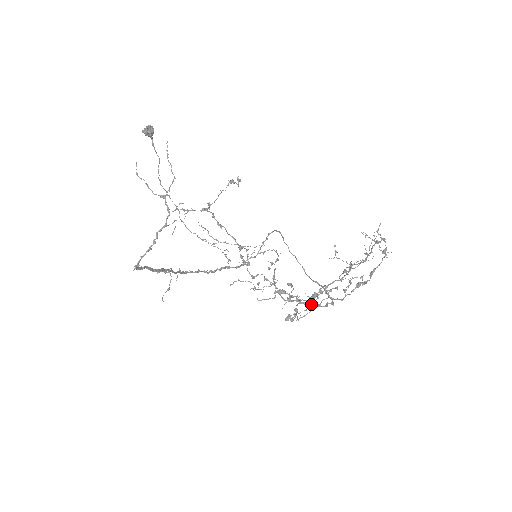
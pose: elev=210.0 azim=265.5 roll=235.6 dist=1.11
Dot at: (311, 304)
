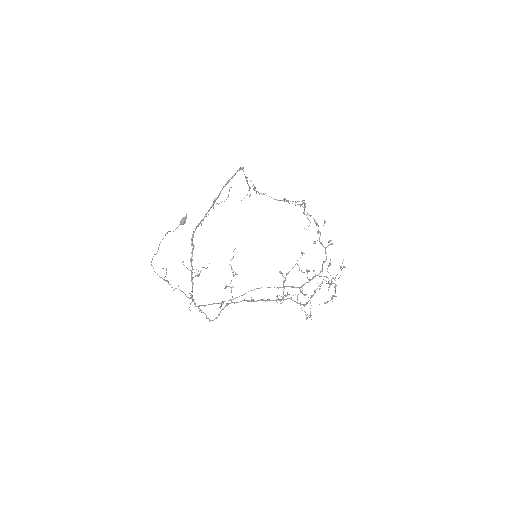
Dot at: occluded
